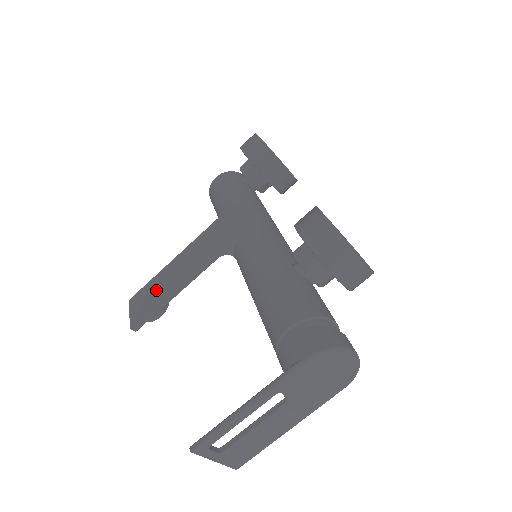
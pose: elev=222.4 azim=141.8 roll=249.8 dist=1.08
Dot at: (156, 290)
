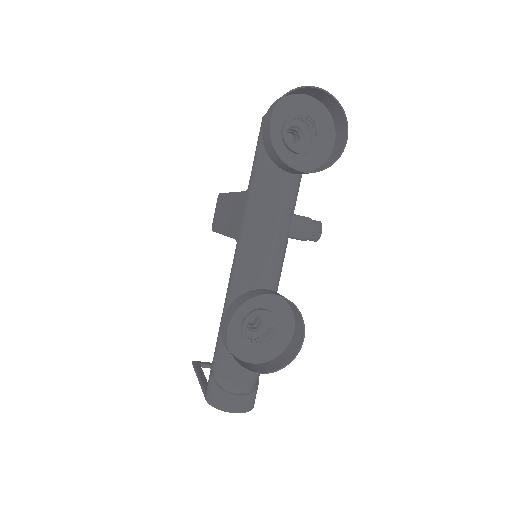
Dot at: (220, 212)
